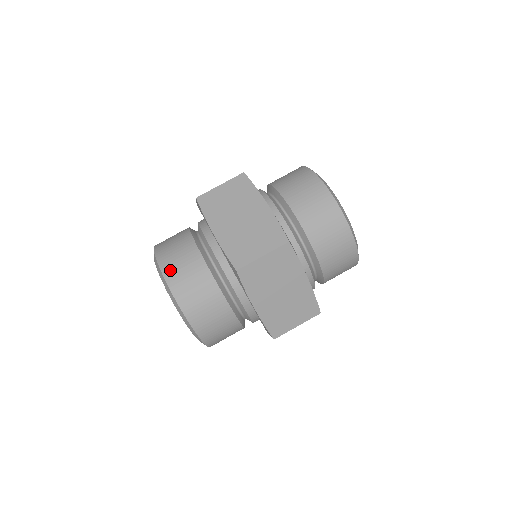
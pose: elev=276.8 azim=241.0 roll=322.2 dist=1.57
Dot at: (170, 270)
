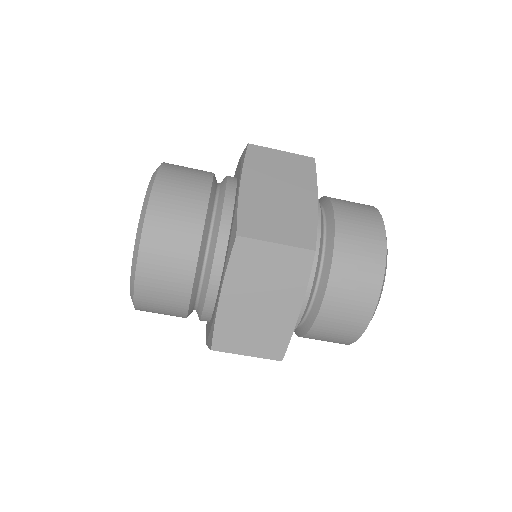
Dot at: (147, 273)
